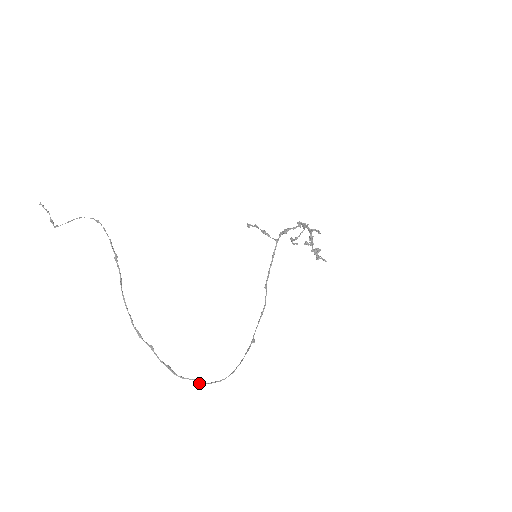
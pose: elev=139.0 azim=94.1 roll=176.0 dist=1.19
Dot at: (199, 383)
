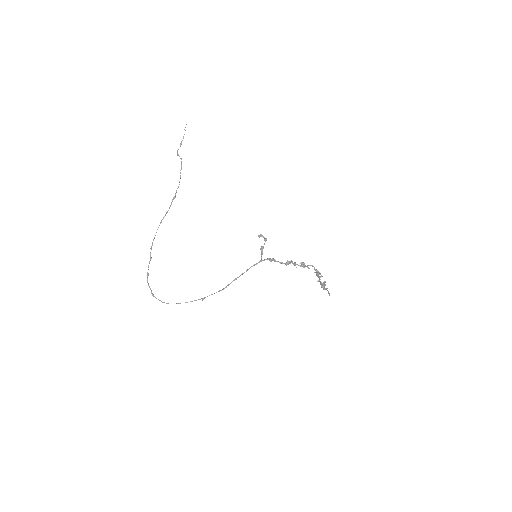
Dot at: (152, 294)
